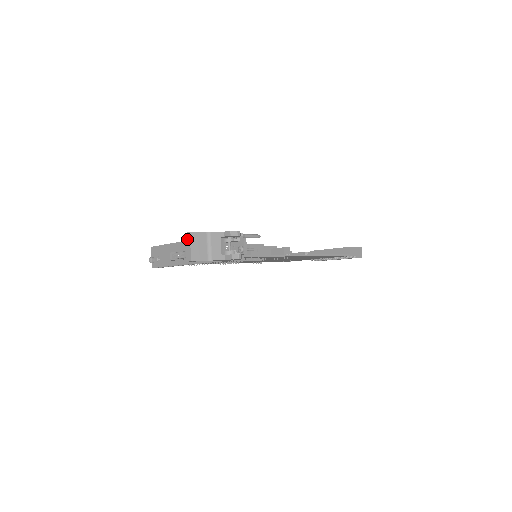
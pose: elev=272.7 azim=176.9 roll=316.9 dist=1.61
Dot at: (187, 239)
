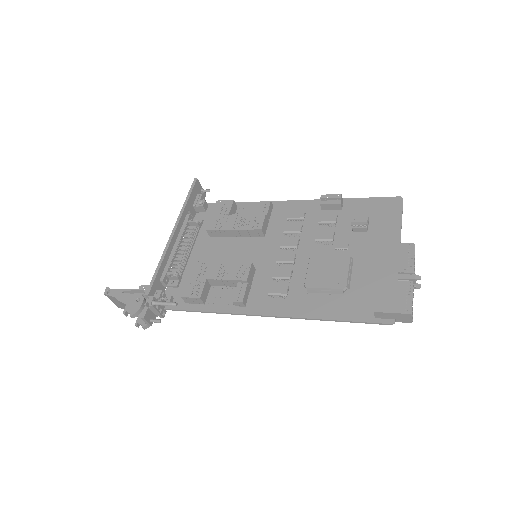
Dot at: occluded
